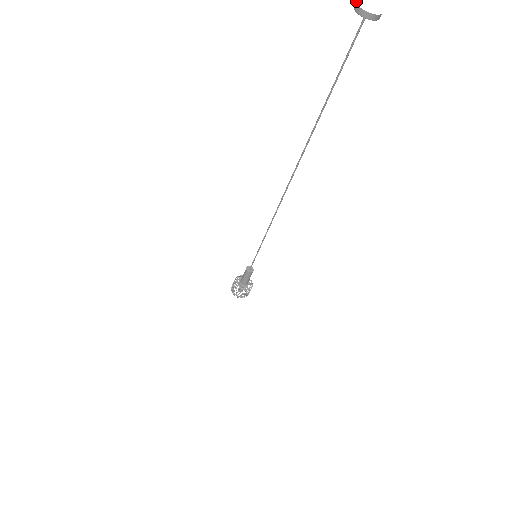
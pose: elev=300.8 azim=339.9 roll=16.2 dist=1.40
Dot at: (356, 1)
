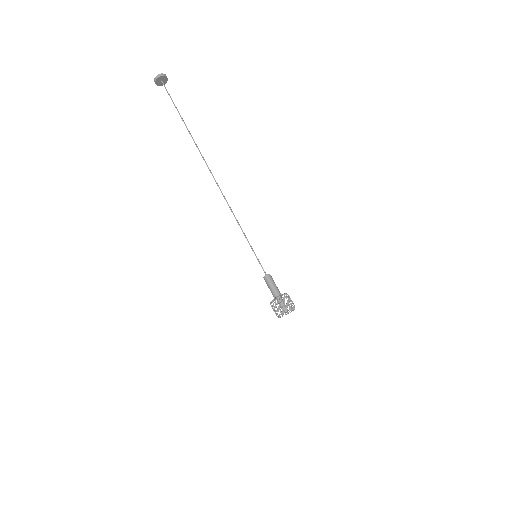
Dot at: (161, 84)
